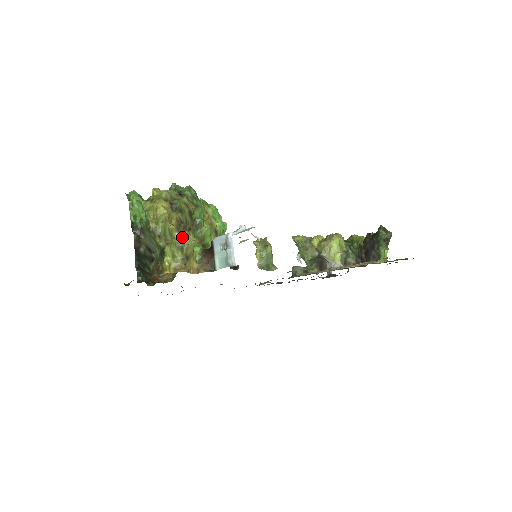
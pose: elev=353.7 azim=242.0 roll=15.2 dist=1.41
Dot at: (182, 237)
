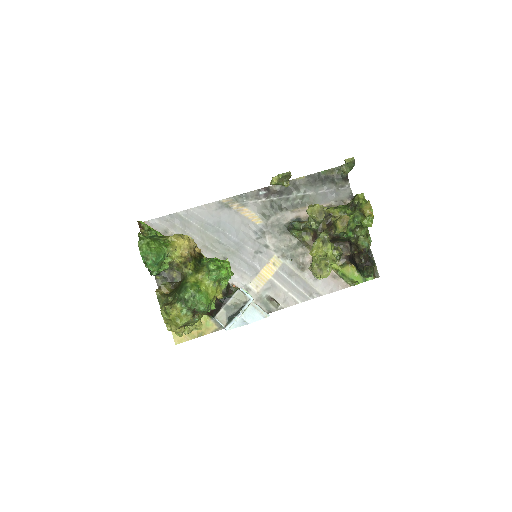
Dot at: occluded
